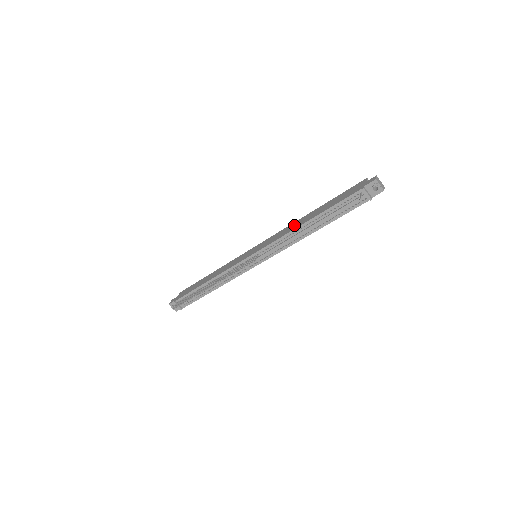
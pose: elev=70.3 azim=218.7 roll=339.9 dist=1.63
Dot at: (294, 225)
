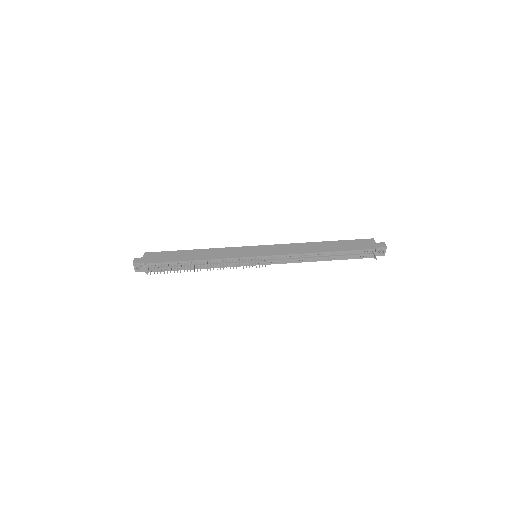
Dot at: (305, 247)
